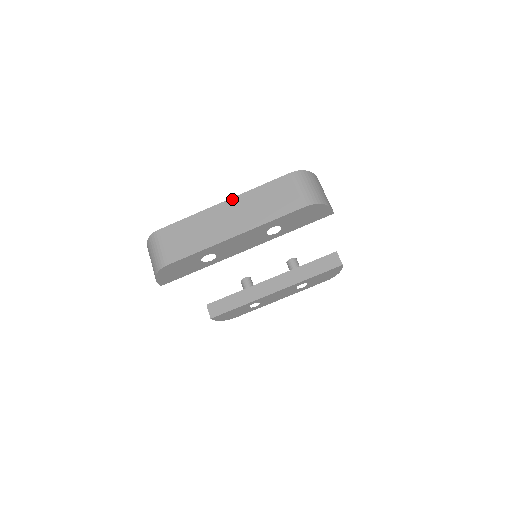
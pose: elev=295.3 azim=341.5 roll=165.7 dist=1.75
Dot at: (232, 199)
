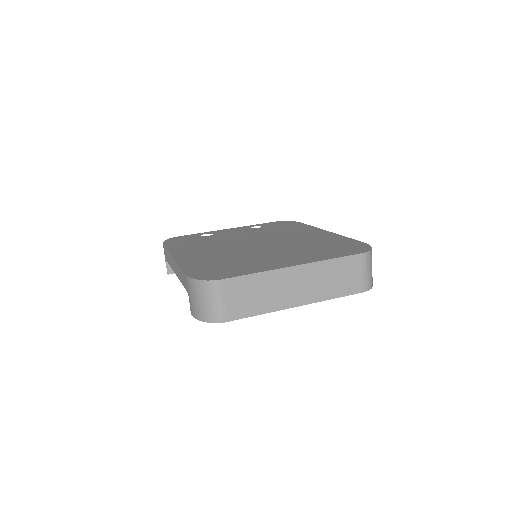
Dot at: (305, 265)
